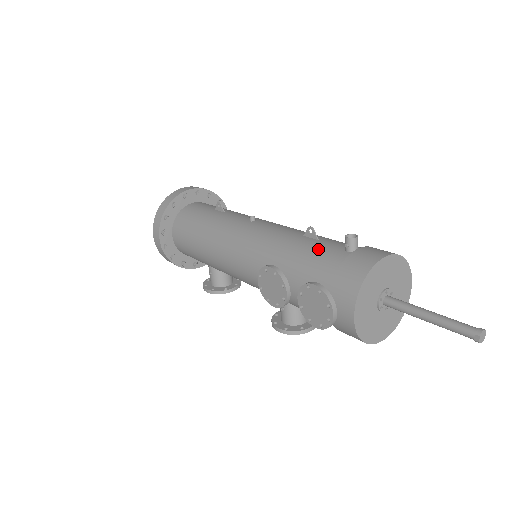
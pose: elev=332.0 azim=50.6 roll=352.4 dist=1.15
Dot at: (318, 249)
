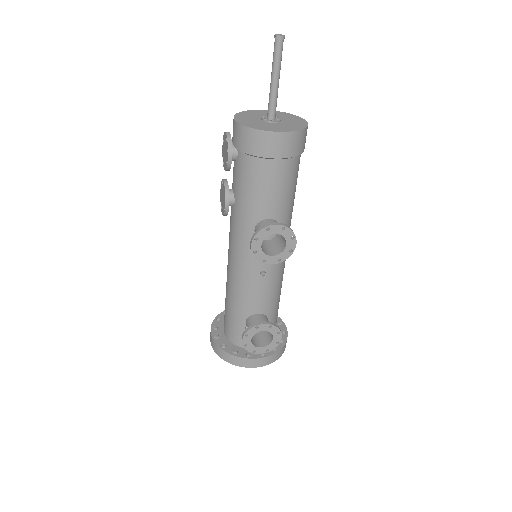
Dot at: occluded
